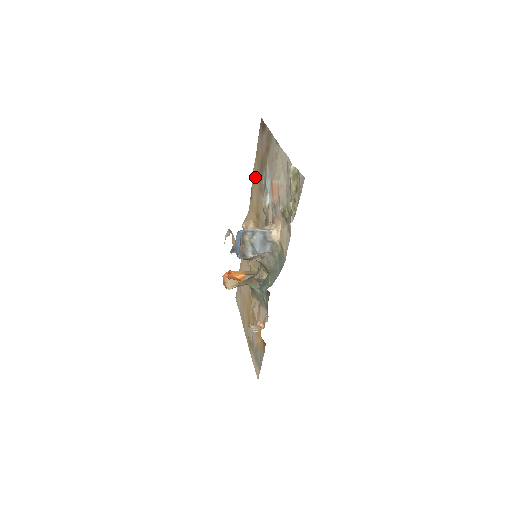
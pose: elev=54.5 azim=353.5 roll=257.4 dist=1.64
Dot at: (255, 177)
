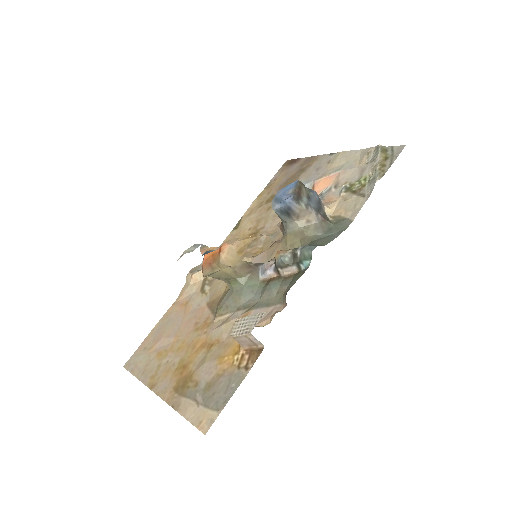
Dot at: (257, 205)
